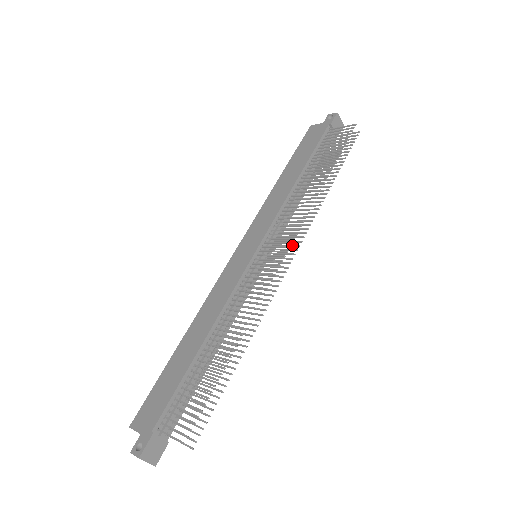
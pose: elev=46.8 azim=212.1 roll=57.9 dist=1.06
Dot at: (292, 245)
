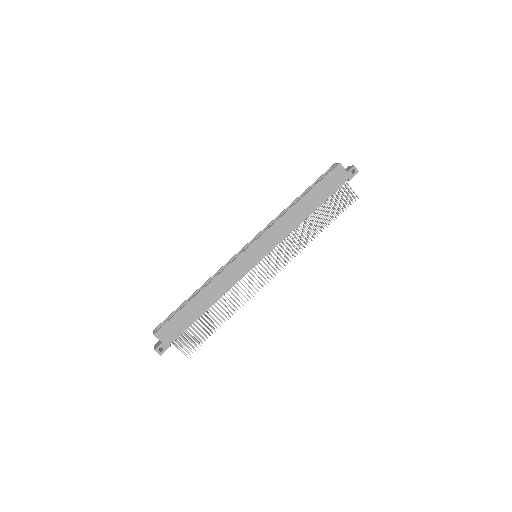
Dot at: occluded
